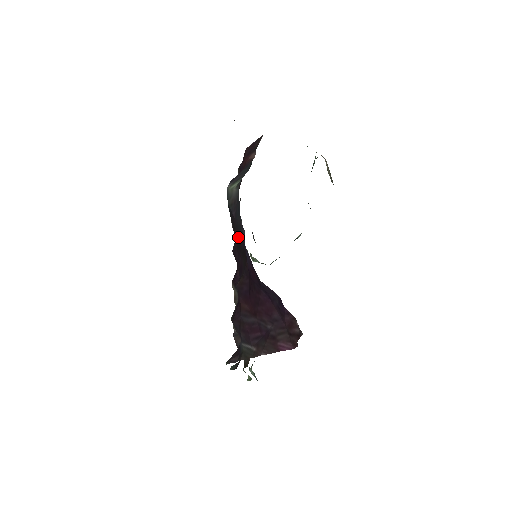
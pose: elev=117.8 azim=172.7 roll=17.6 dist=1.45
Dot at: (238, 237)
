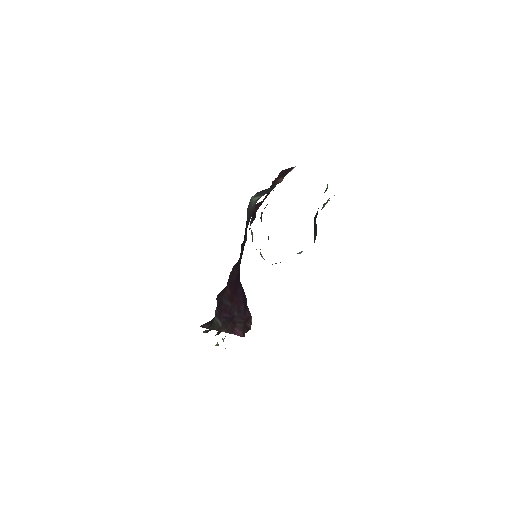
Dot at: occluded
